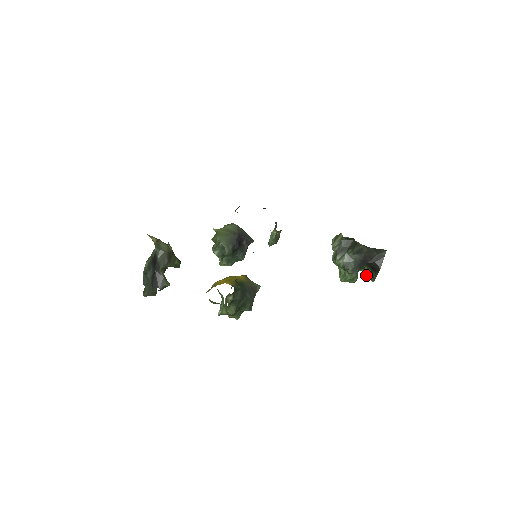
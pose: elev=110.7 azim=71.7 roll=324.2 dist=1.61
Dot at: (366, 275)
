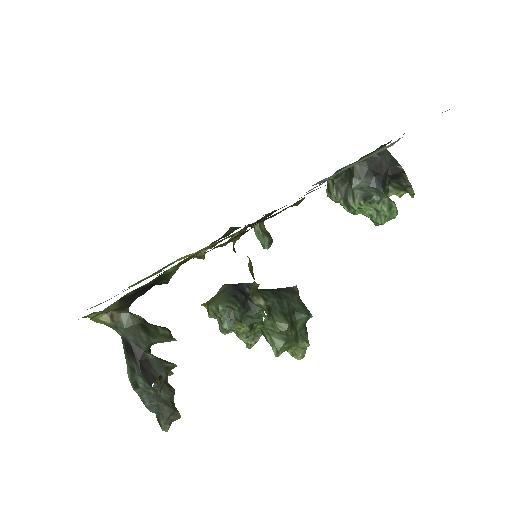
Dot at: (399, 195)
